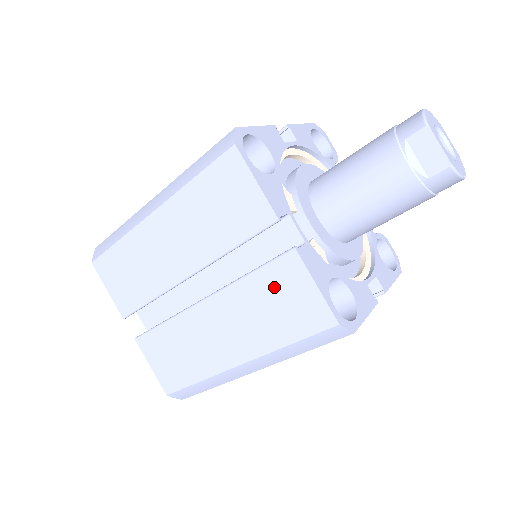
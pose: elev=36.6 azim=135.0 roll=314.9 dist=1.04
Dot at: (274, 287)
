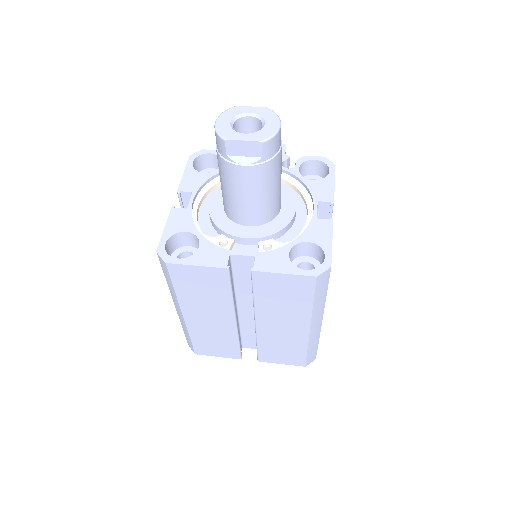
Dot at: (270, 291)
